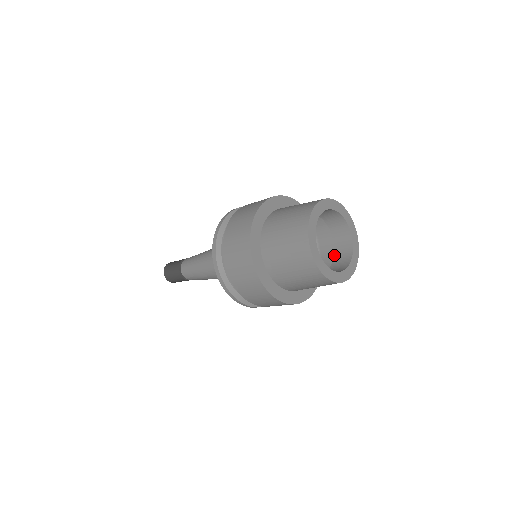
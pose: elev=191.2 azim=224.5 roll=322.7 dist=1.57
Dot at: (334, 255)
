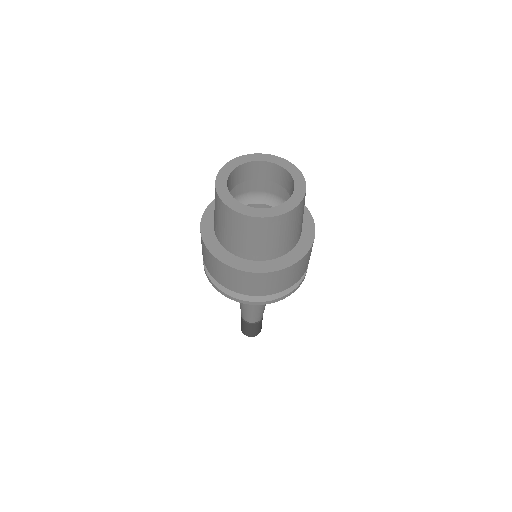
Dot at: occluded
